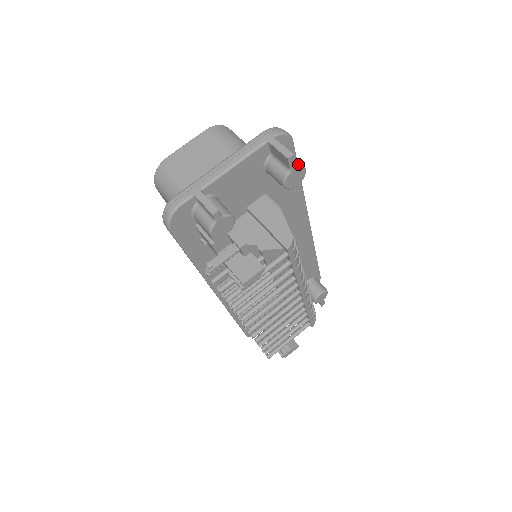
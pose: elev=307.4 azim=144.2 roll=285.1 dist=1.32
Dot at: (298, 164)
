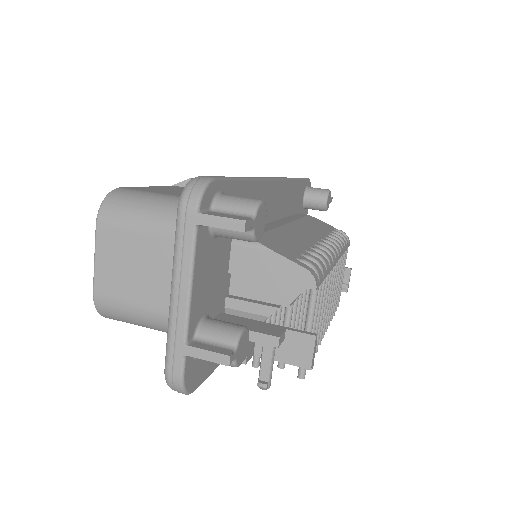
Dot at: (252, 211)
